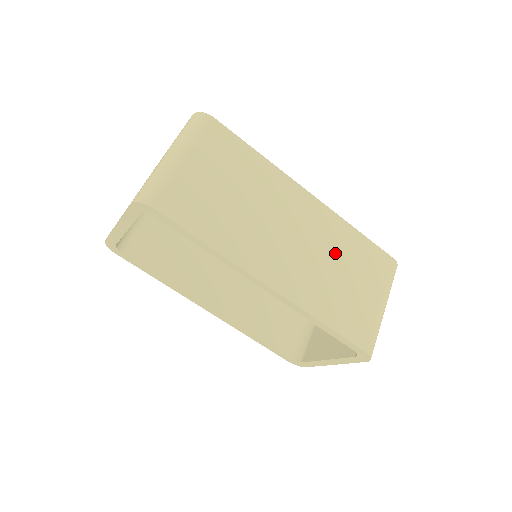
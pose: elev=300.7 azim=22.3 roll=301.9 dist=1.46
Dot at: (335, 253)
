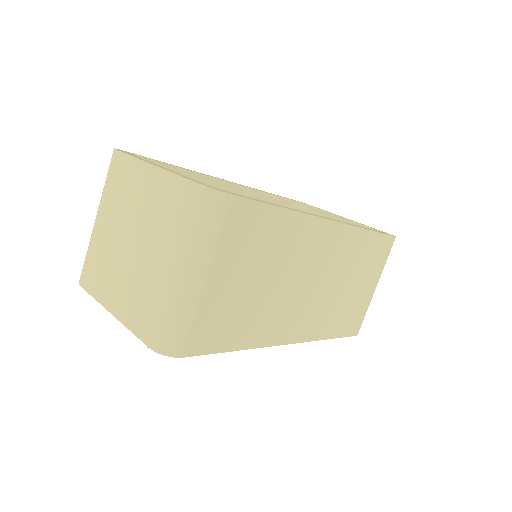
Dot at: (347, 270)
